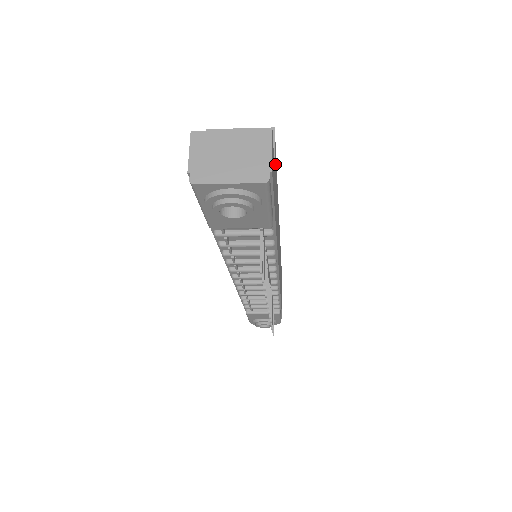
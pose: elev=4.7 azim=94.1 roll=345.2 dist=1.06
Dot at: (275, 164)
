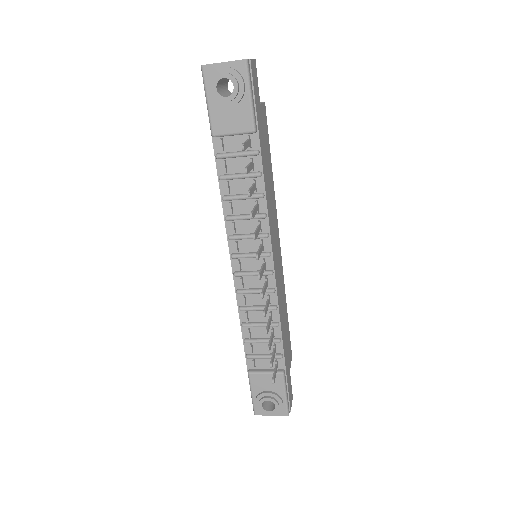
Dot at: (264, 123)
